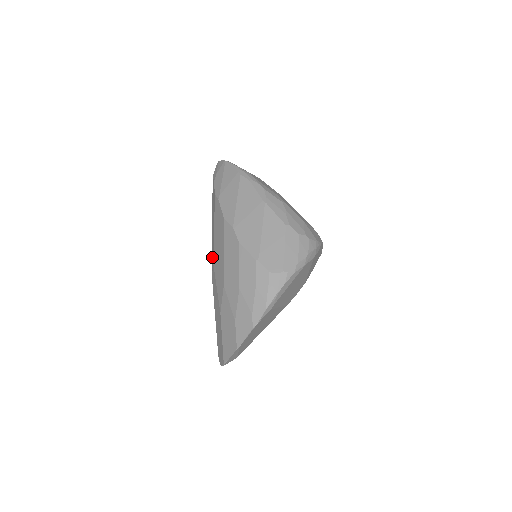
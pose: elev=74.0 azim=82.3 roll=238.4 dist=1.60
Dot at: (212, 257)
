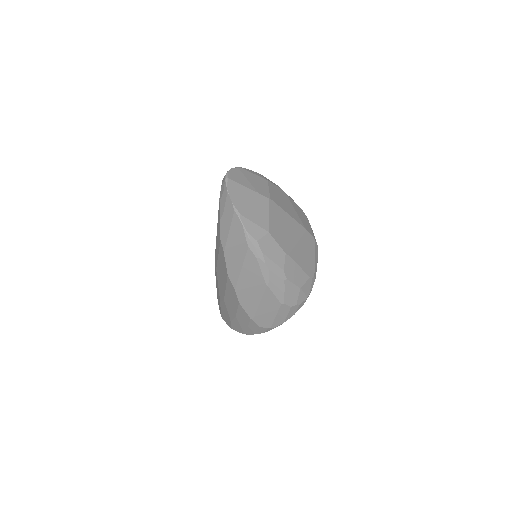
Dot at: (215, 259)
